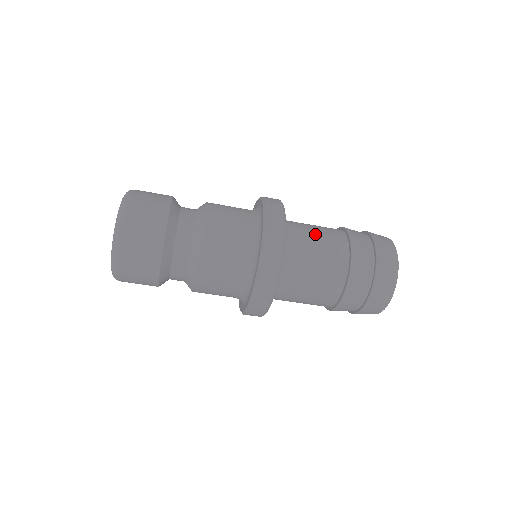
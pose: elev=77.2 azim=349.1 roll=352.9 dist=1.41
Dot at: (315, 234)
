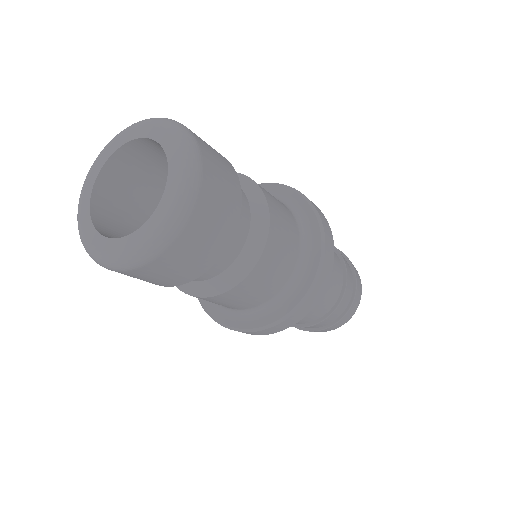
Dot at: occluded
